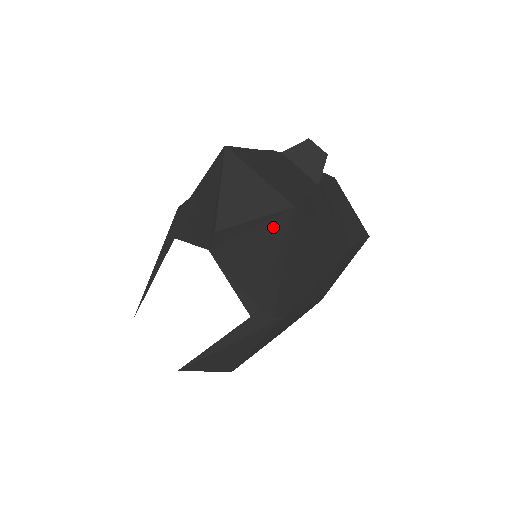
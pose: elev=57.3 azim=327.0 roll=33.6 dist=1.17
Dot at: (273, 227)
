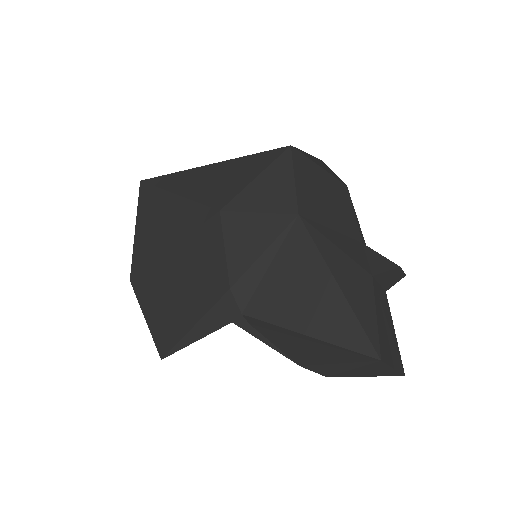
Dot at: occluded
